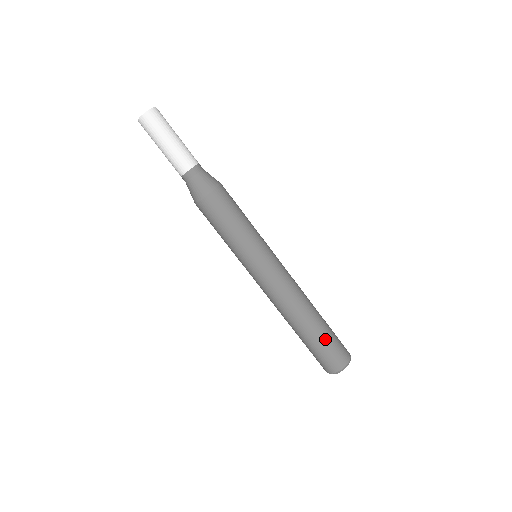
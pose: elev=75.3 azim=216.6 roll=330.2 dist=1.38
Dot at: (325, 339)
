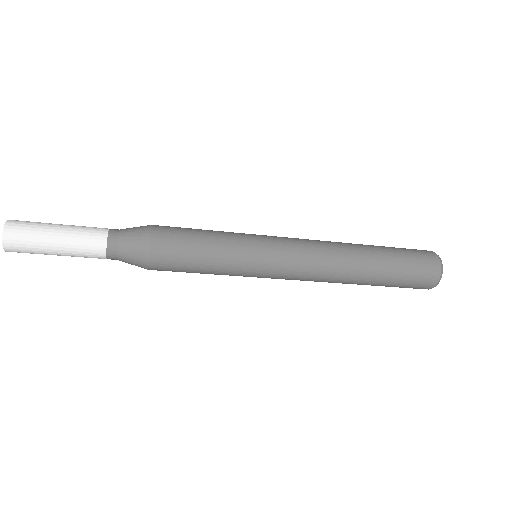
Dot at: (386, 286)
